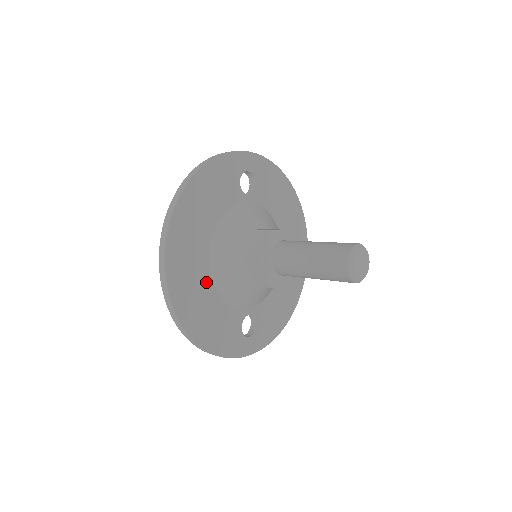
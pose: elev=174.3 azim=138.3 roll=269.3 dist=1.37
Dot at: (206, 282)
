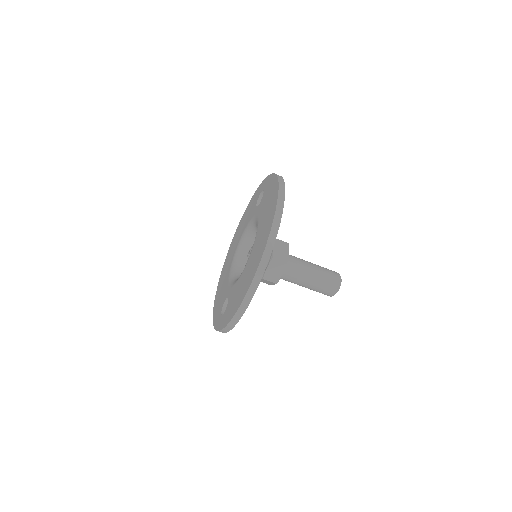
Dot at: occluded
